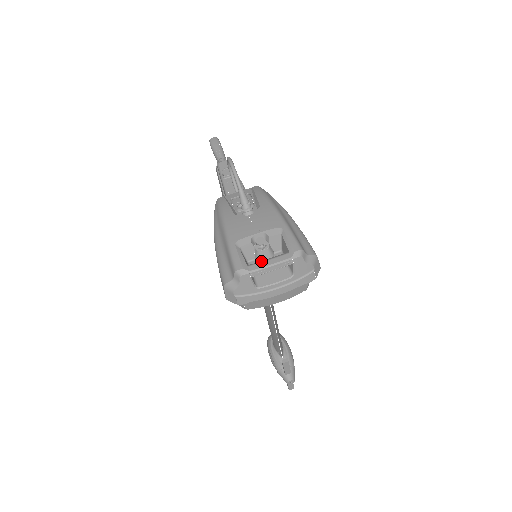
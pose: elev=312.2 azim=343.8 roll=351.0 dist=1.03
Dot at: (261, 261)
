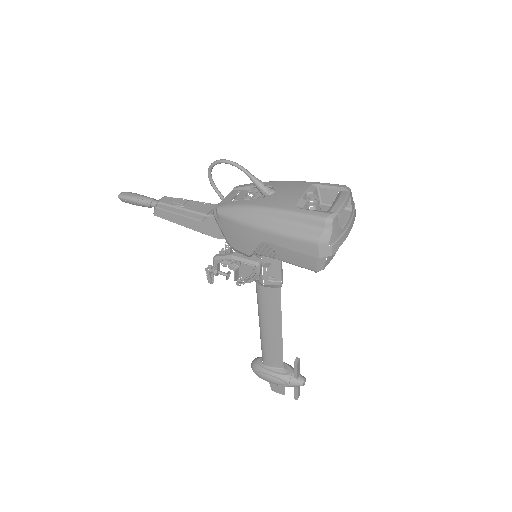
Dot at: (333, 204)
